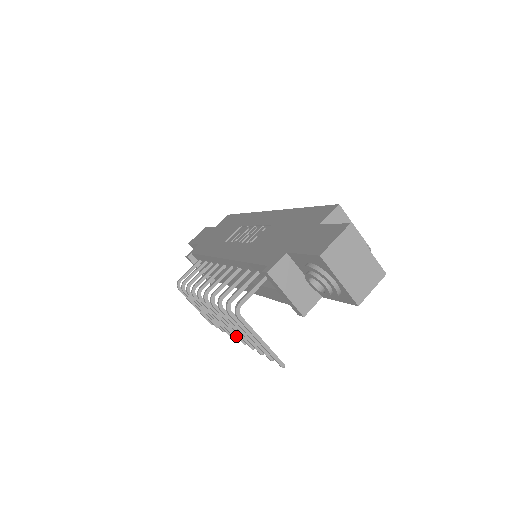
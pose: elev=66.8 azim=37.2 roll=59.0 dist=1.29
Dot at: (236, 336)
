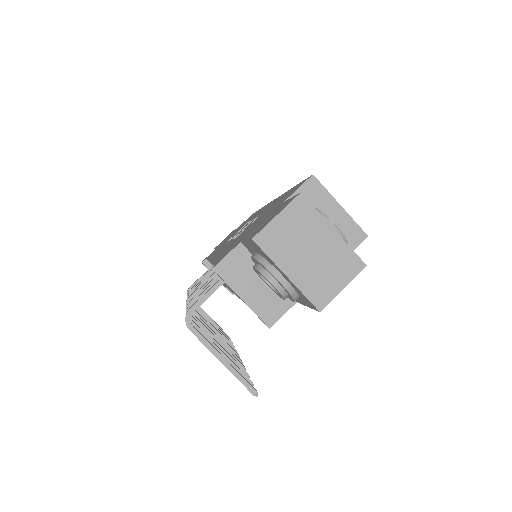
Dot at: occluded
